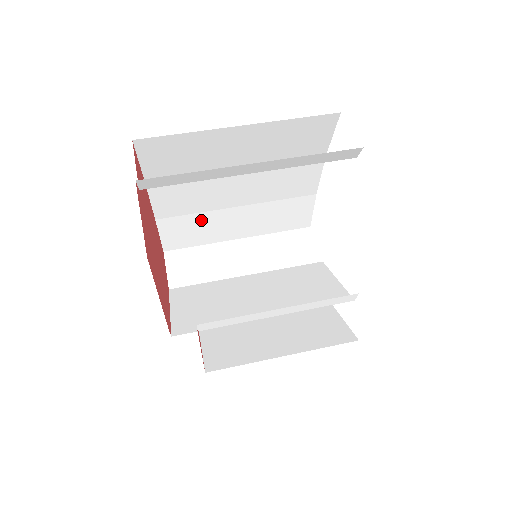
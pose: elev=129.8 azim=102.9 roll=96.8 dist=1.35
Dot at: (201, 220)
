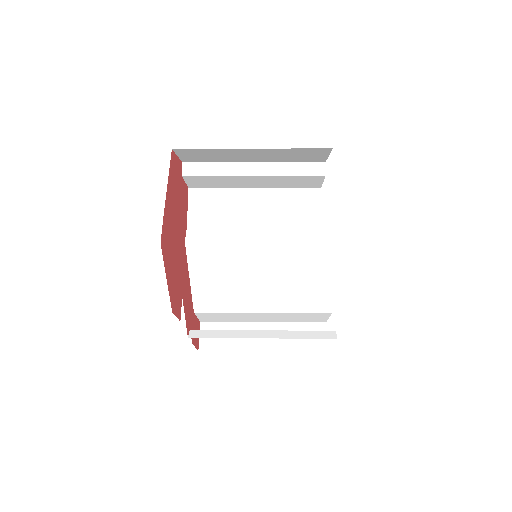
Dot at: occluded
